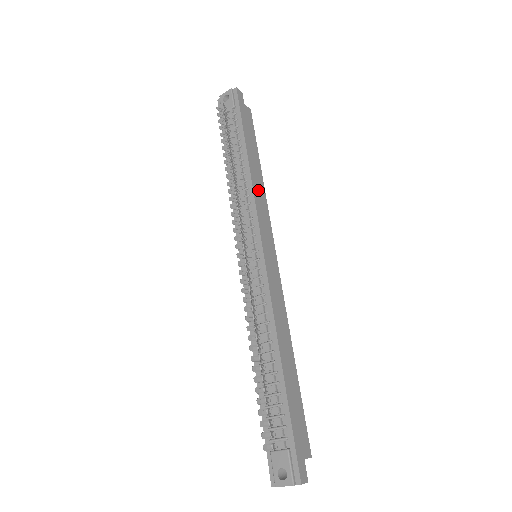
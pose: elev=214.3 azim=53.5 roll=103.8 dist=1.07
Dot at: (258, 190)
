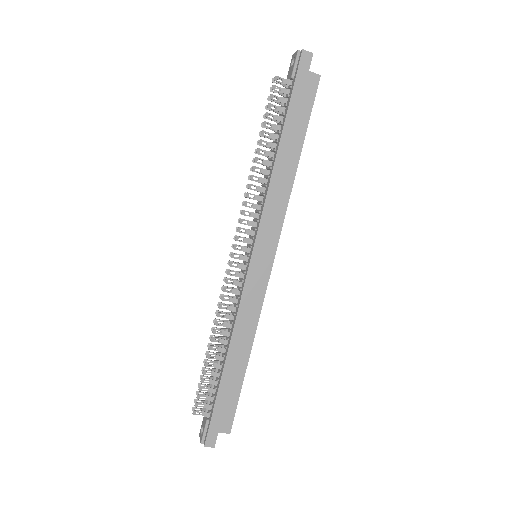
Dot at: (278, 189)
